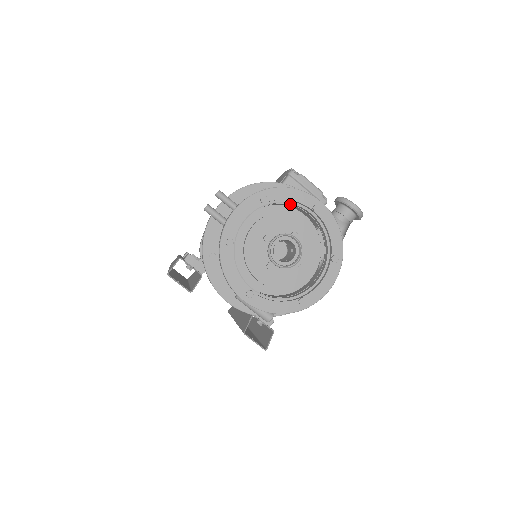
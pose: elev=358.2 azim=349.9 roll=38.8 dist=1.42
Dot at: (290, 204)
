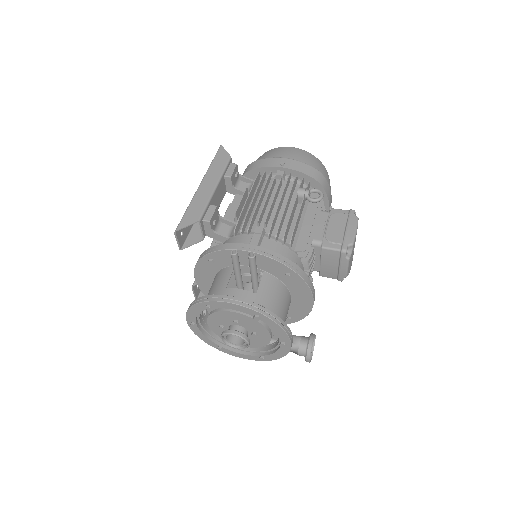
Dot at: occluded
